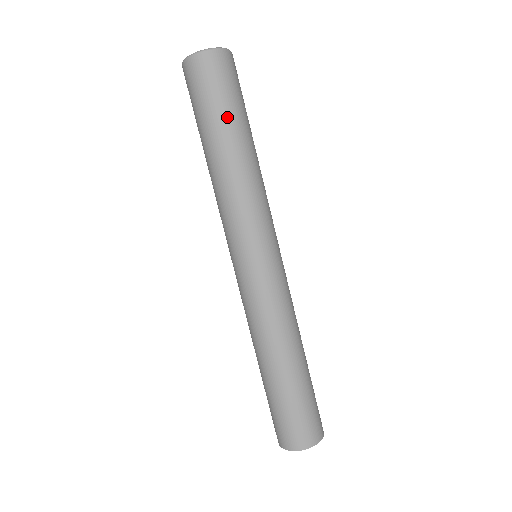
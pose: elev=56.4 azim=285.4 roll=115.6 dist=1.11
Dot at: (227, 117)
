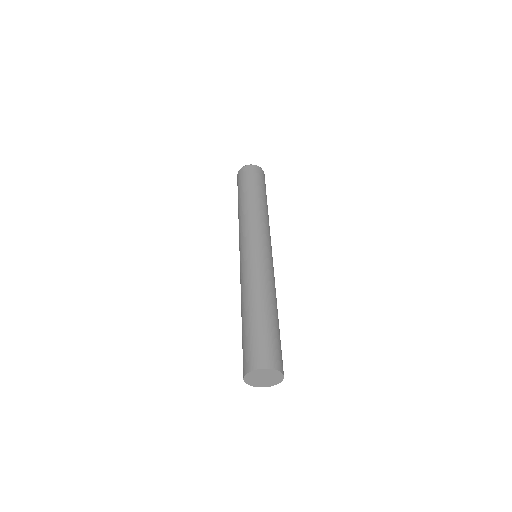
Dot at: (248, 187)
